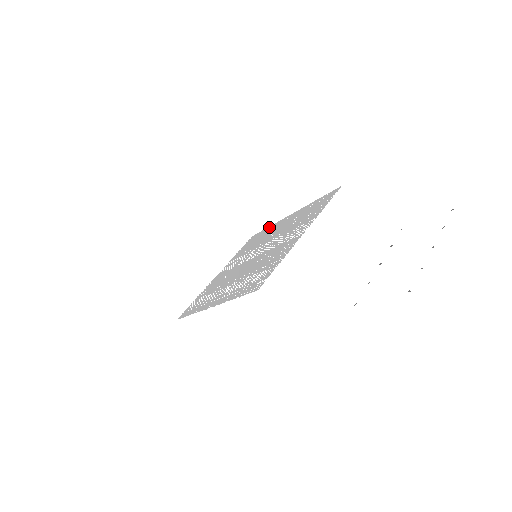
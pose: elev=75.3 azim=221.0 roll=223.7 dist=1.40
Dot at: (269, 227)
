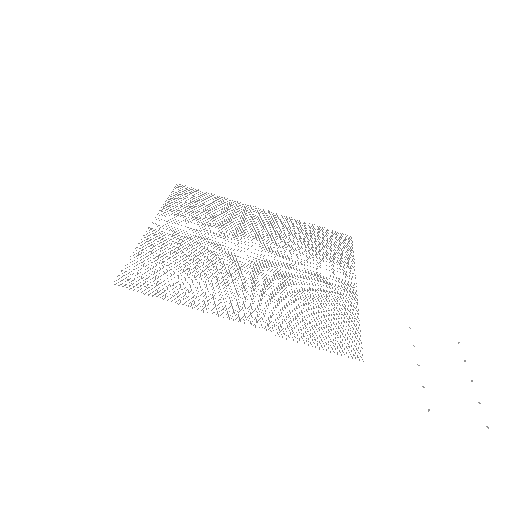
Dot at: occluded
